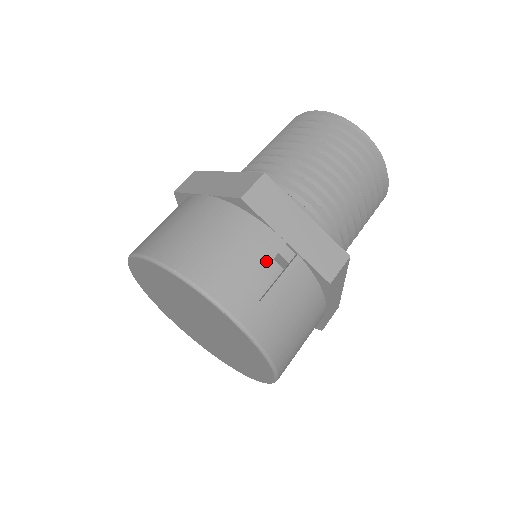
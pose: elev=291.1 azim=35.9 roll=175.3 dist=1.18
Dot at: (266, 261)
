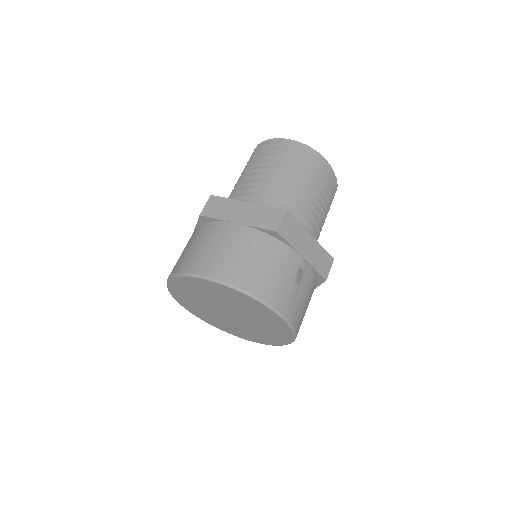
Dot at: (294, 273)
